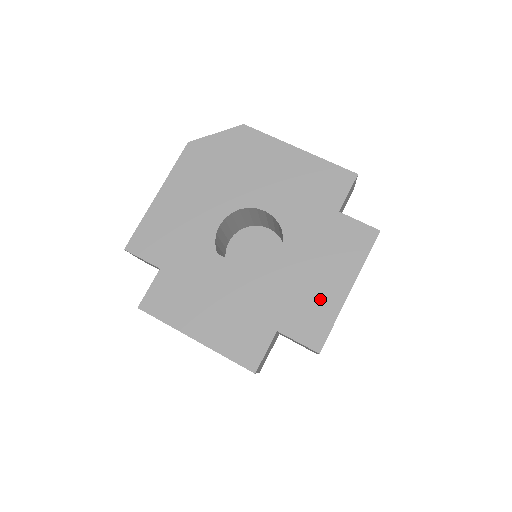
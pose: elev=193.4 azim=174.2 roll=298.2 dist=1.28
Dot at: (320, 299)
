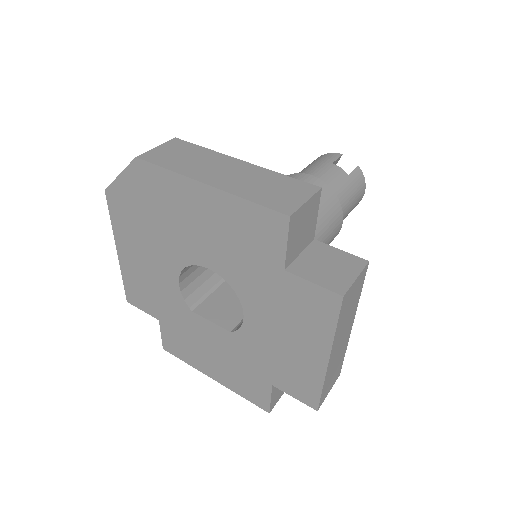
Dot at: (300, 365)
